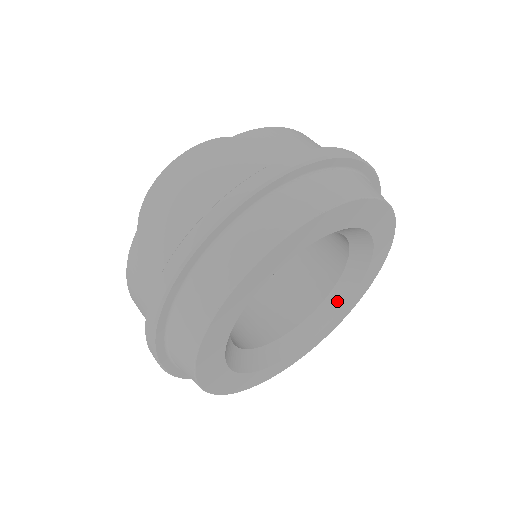
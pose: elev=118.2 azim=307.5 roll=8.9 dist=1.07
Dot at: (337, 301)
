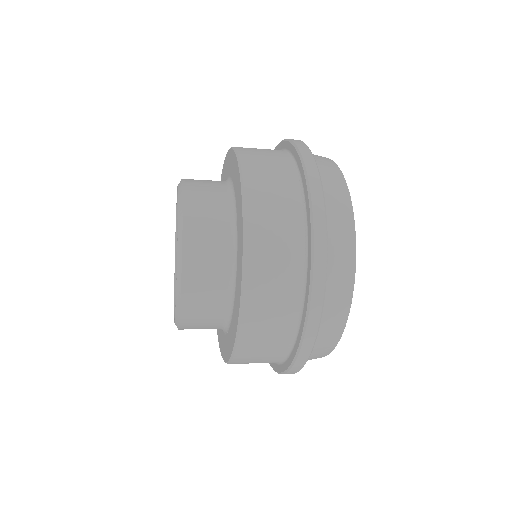
Dot at: occluded
